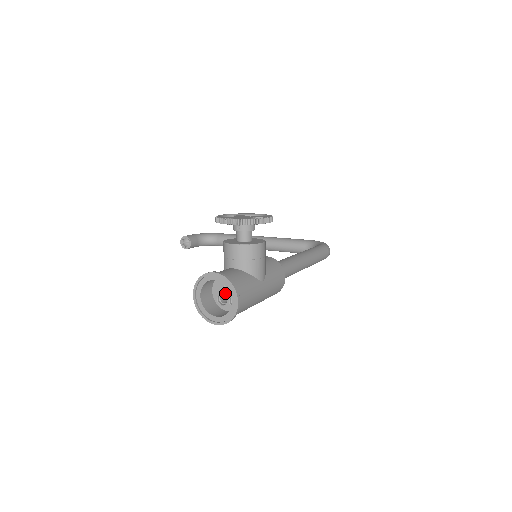
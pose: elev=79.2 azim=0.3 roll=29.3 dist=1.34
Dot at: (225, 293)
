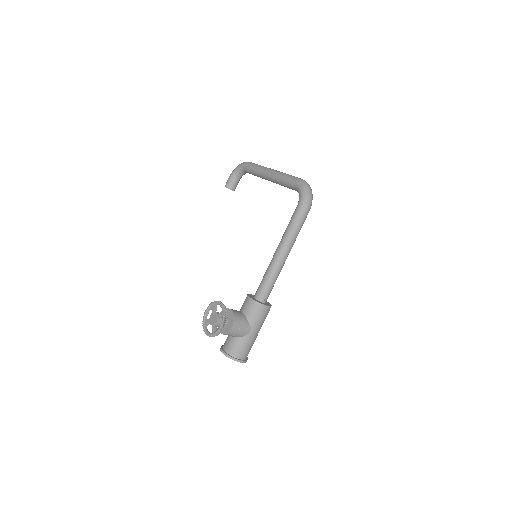
Dot at: occluded
